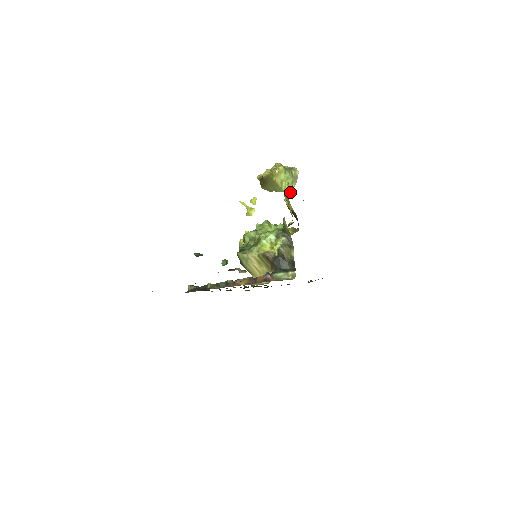
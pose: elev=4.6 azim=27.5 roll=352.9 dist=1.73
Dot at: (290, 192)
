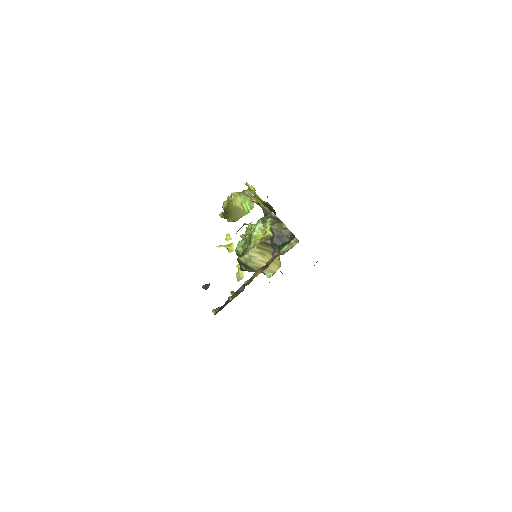
Dot at: (252, 188)
